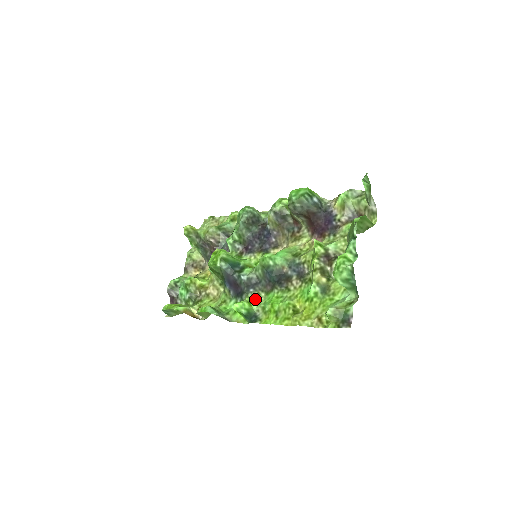
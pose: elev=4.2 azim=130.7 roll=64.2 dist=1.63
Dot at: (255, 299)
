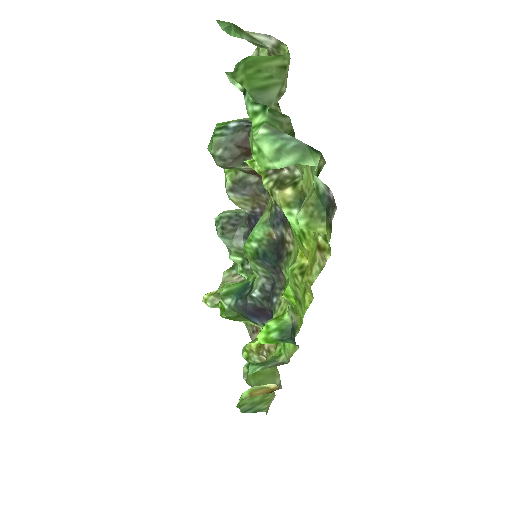
Dot at: (283, 307)
